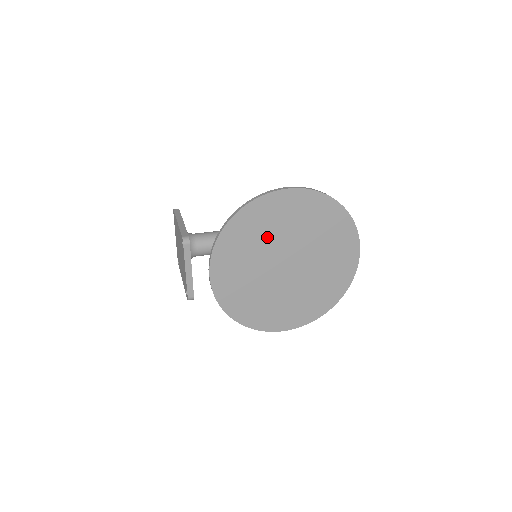
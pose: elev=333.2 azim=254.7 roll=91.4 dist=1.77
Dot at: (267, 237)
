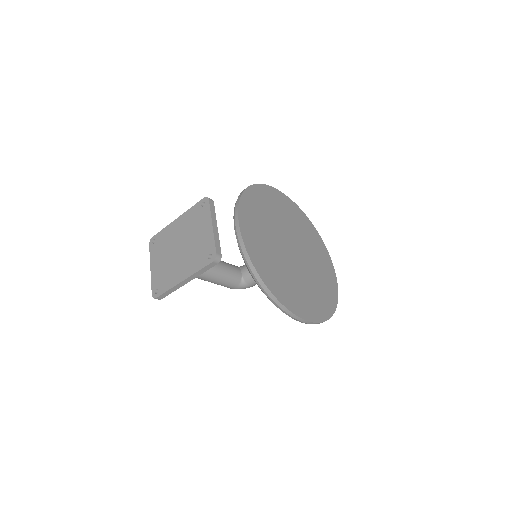
Dot at: (273, 217)
